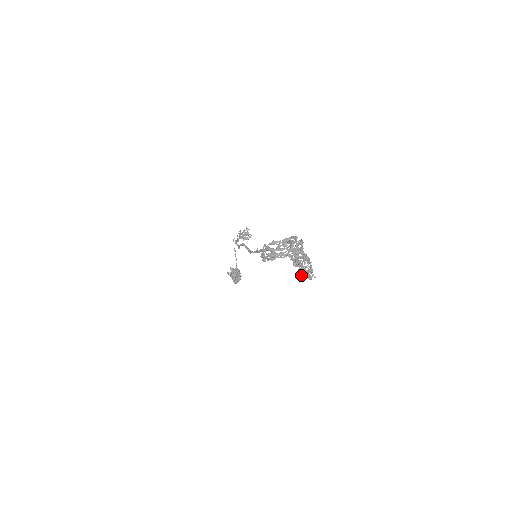
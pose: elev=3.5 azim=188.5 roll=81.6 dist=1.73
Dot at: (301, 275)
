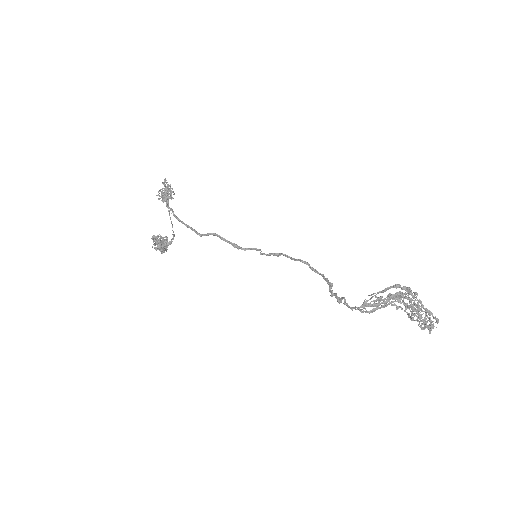
Dot at: (422, 329)
